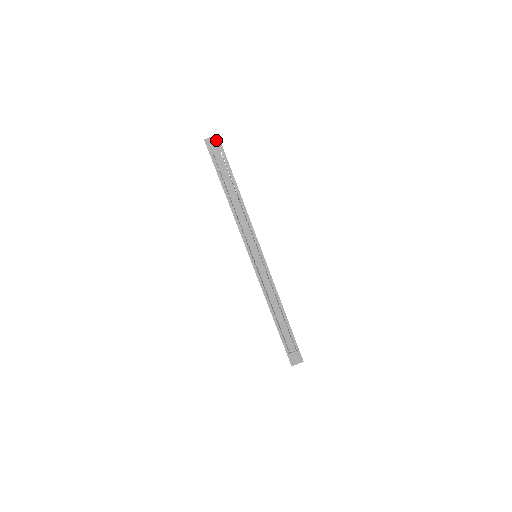
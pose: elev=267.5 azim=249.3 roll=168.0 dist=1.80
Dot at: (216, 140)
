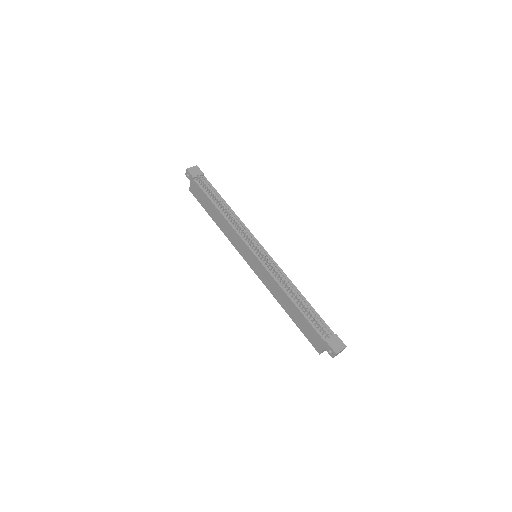
Dot at: (196, 169)
